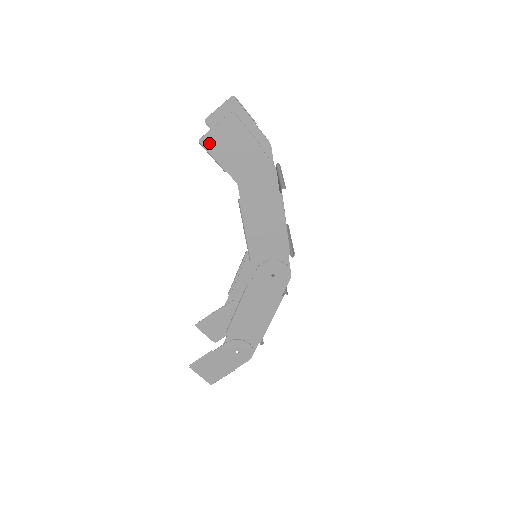
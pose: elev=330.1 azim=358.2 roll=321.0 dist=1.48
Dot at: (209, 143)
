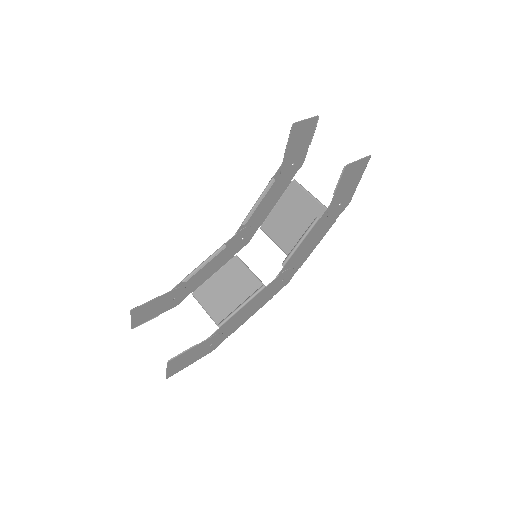
Dot at: (347, 170)
